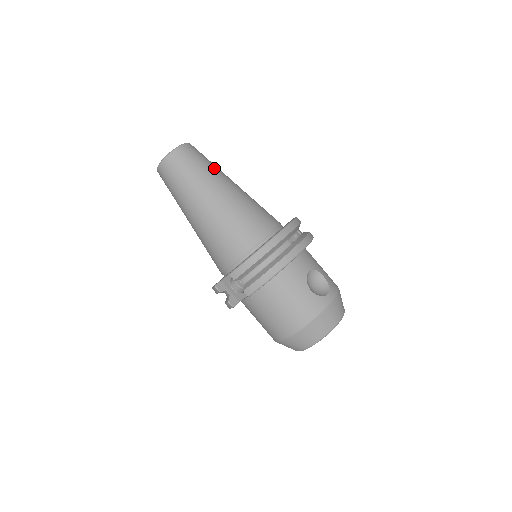
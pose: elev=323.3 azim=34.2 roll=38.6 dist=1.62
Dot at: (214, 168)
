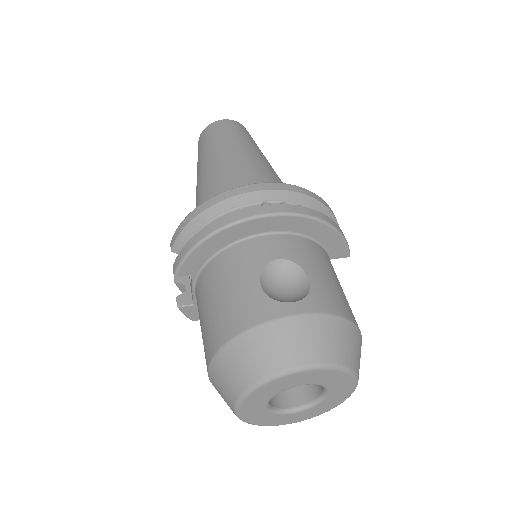
Dot at: (244, 140)
